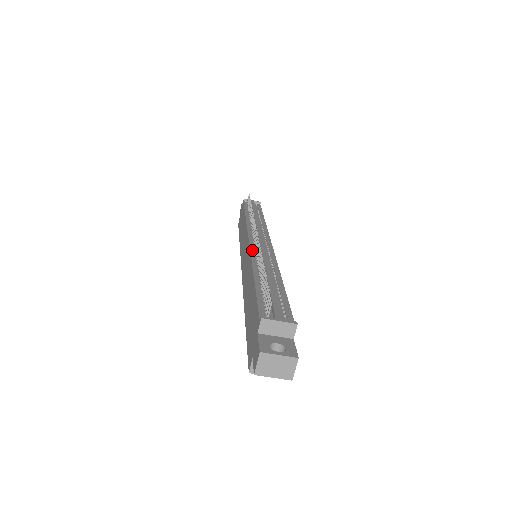
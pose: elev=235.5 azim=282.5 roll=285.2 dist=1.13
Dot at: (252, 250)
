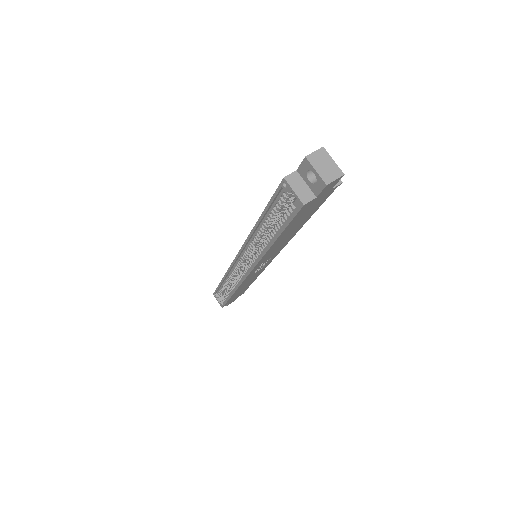
Dot at: occluded
